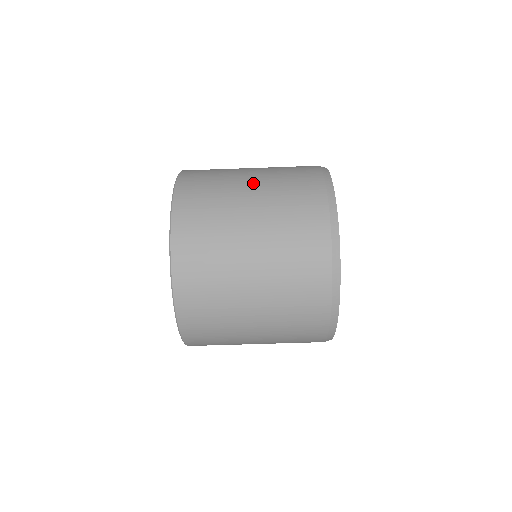
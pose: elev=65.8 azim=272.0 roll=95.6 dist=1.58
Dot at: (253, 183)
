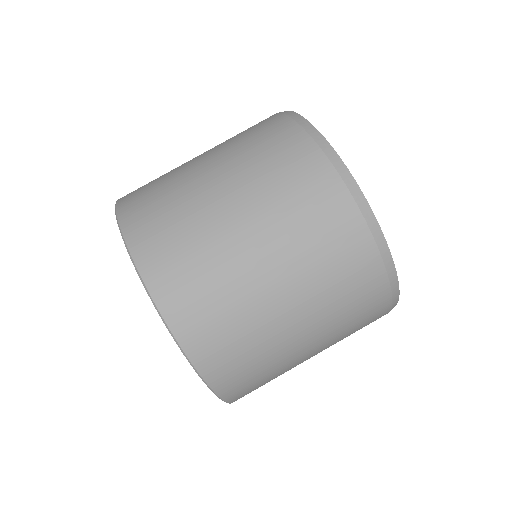
Dot at: occluded
